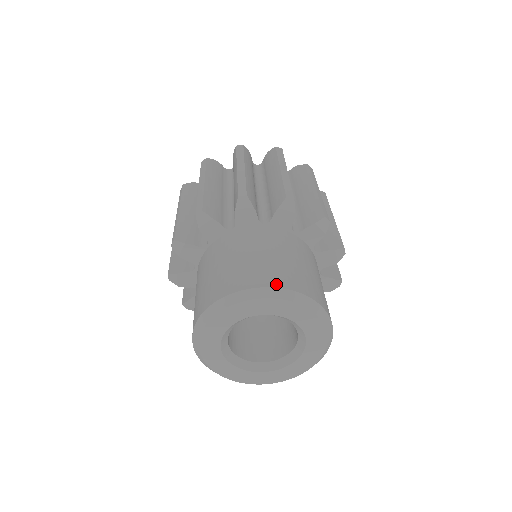
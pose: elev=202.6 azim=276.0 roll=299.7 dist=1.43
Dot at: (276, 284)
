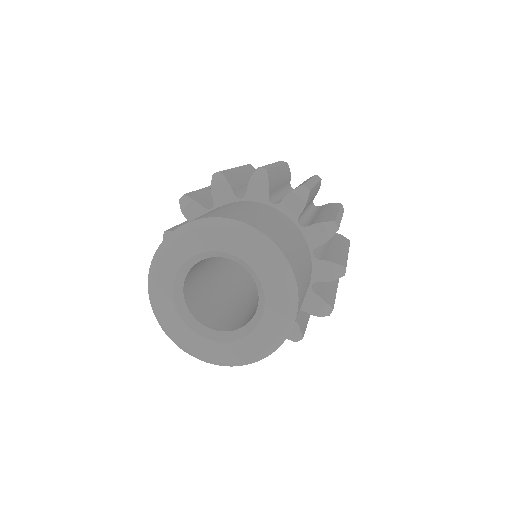
Dot at: (183, 225)
